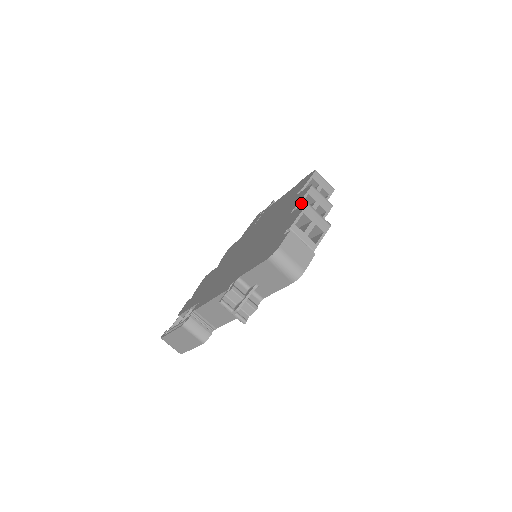
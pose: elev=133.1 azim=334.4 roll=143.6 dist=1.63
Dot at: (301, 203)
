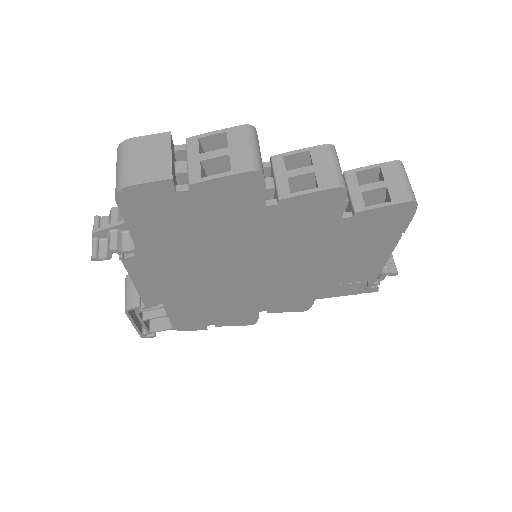
Dot at: occluded
